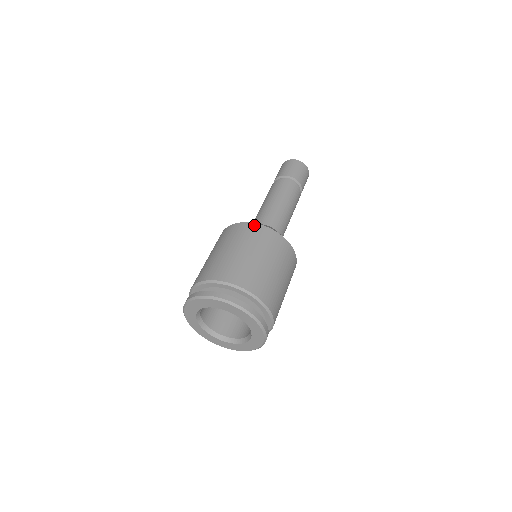
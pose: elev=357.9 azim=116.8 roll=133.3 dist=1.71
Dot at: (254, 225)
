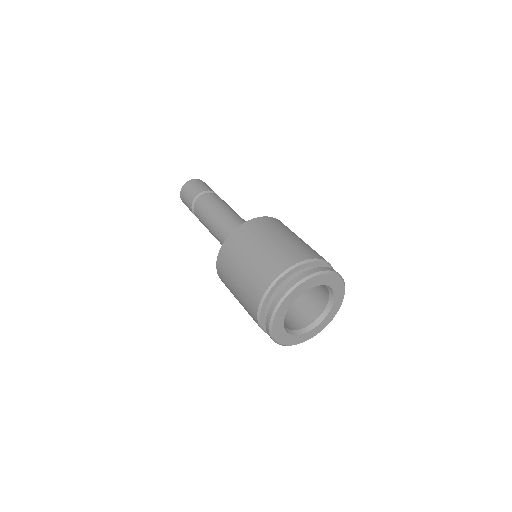
Dot at: (272, 218)
